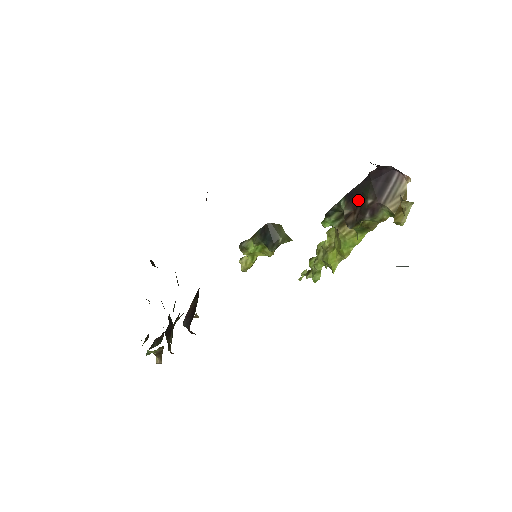
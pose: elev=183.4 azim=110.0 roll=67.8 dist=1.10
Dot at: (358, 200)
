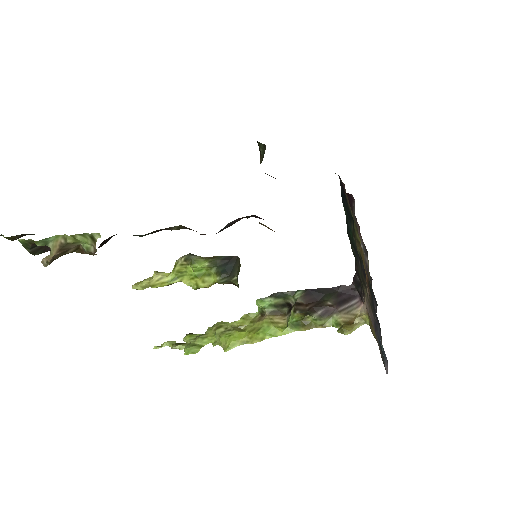
Dot at: (316, 298)
